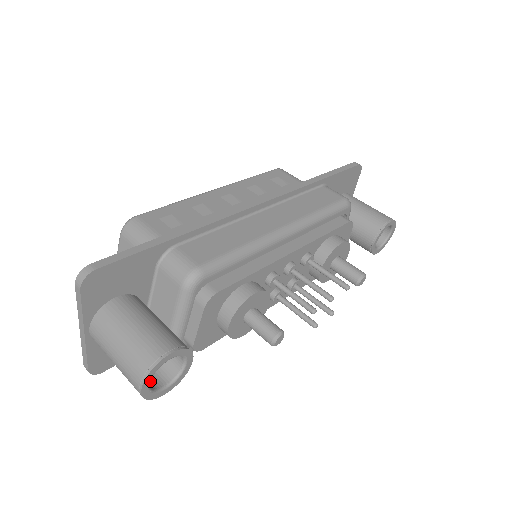
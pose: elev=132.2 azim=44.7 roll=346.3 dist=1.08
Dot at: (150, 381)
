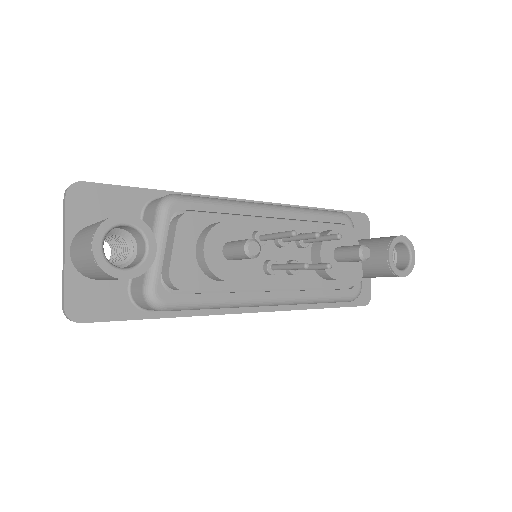
Dot at: occluded
